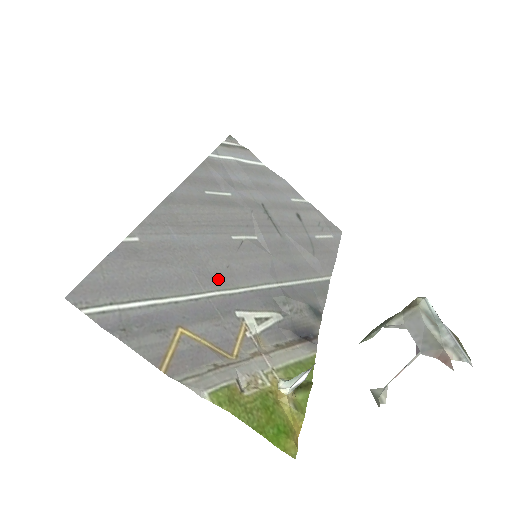
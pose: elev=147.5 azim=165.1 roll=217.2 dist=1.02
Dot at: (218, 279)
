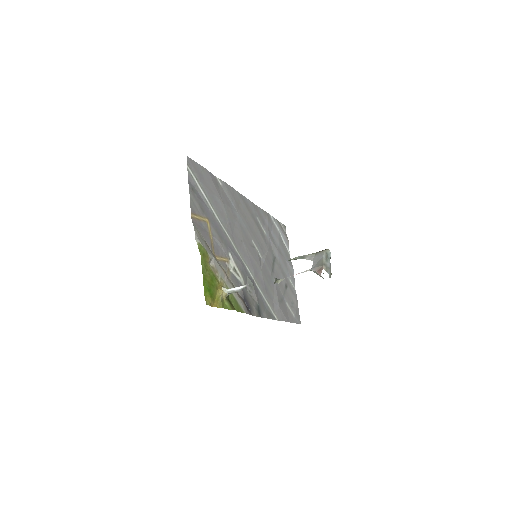
Dot at: (234, 237)
